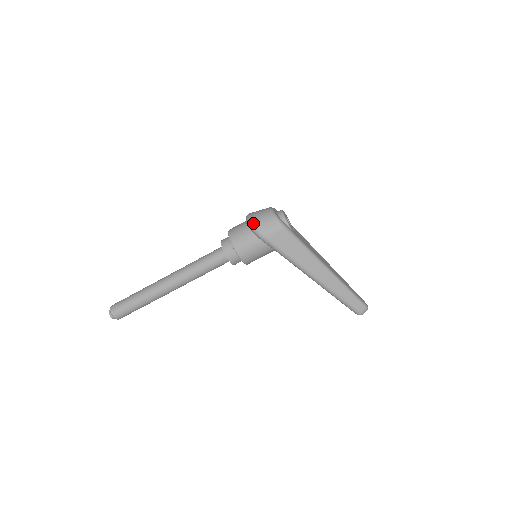
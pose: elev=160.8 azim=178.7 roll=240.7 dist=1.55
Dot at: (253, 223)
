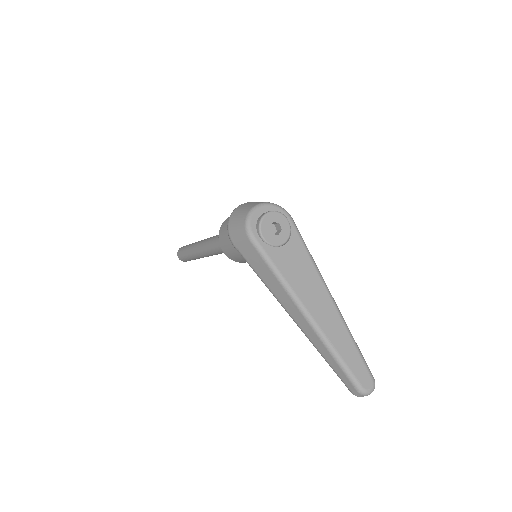
Dot at: (229, 220)
